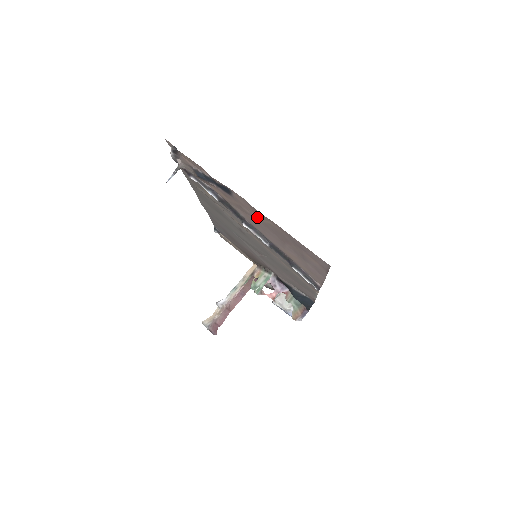
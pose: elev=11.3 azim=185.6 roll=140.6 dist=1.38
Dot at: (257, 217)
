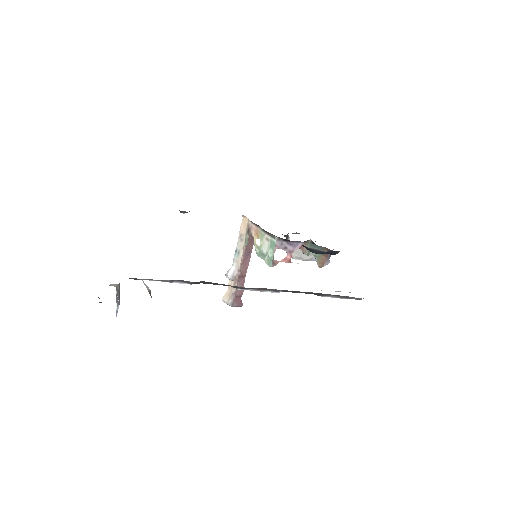
Dot at: occluded
